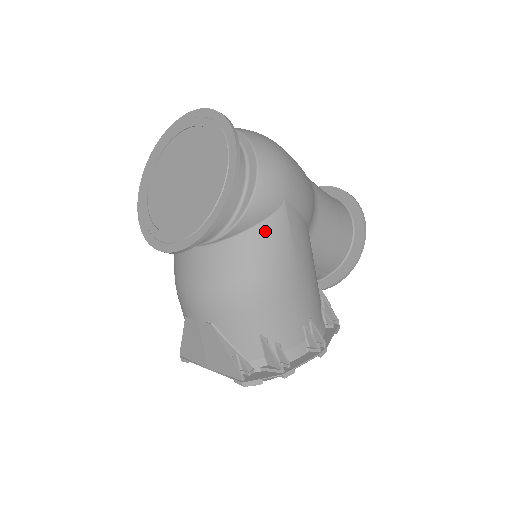
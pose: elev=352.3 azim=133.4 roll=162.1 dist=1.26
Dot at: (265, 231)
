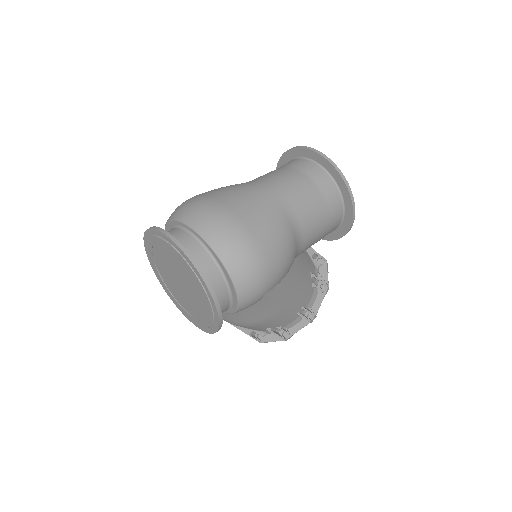
Dot at: (254, 308)
